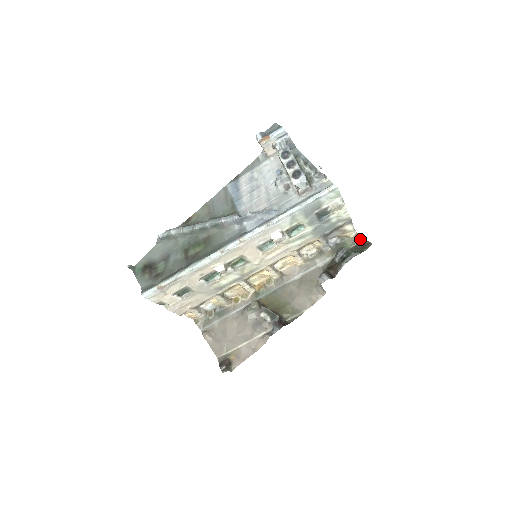
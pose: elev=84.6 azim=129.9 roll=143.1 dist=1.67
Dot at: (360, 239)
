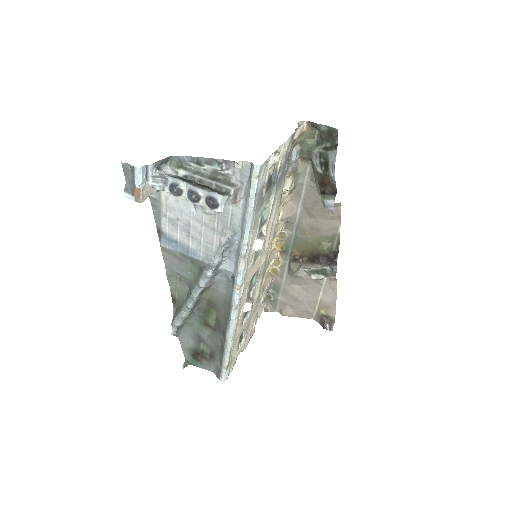
Dot at: (318, 128)
